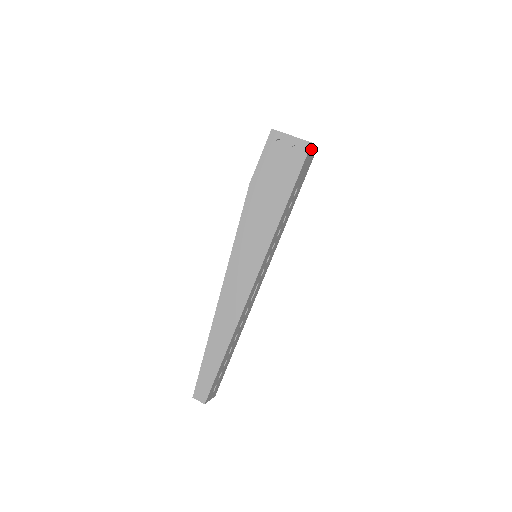
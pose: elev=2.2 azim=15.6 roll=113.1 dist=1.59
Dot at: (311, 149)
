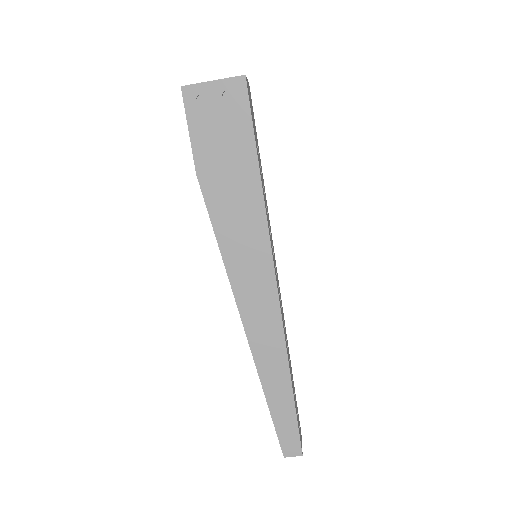
Dot at: (247, 84)
